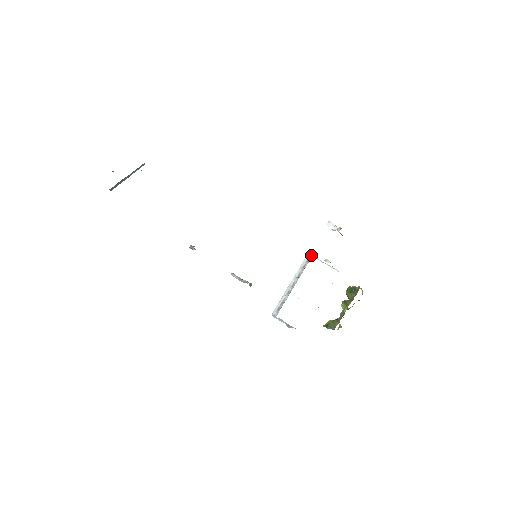
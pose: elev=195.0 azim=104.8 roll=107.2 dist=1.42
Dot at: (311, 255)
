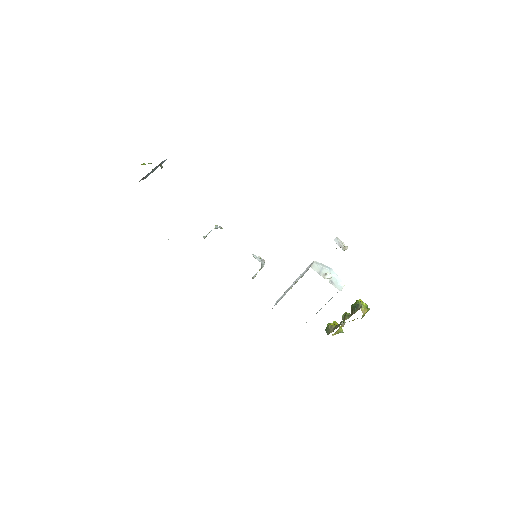
Dot at: (309, 267)
